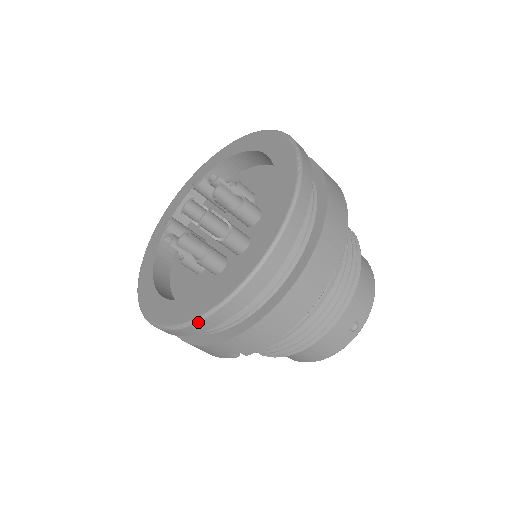
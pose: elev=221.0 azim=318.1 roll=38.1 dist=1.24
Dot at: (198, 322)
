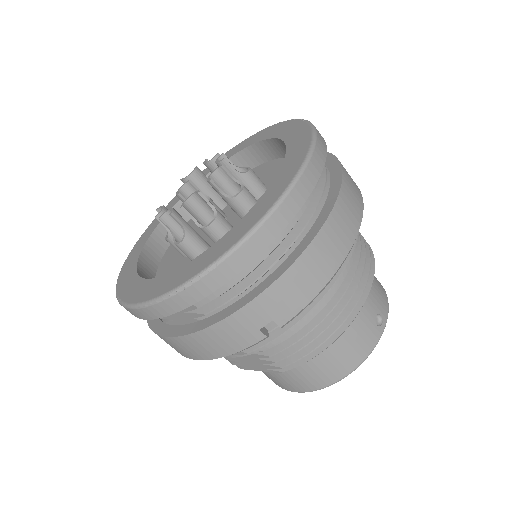
Dot at: (230, 255)
